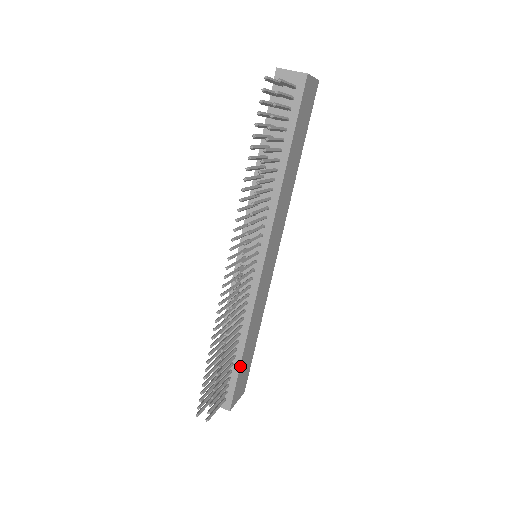
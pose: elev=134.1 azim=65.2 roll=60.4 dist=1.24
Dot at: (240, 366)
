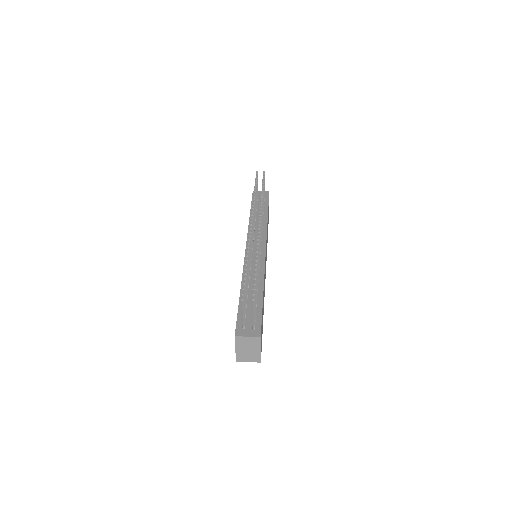
Dot at: (262, 303)
